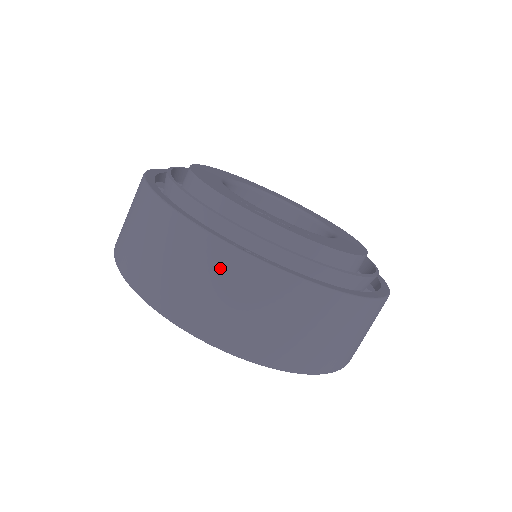
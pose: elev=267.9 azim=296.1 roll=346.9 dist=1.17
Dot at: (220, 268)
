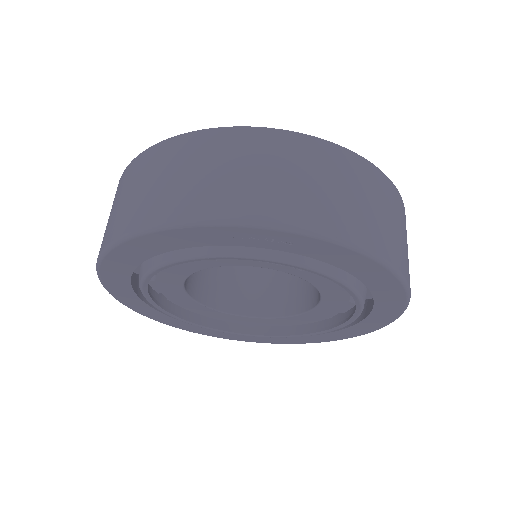
Dot at: (237, 147)
